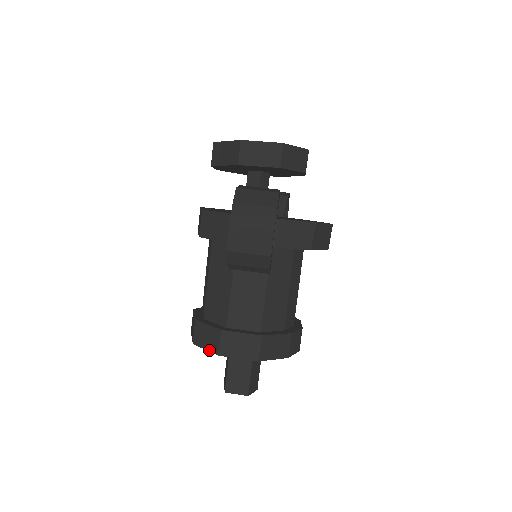
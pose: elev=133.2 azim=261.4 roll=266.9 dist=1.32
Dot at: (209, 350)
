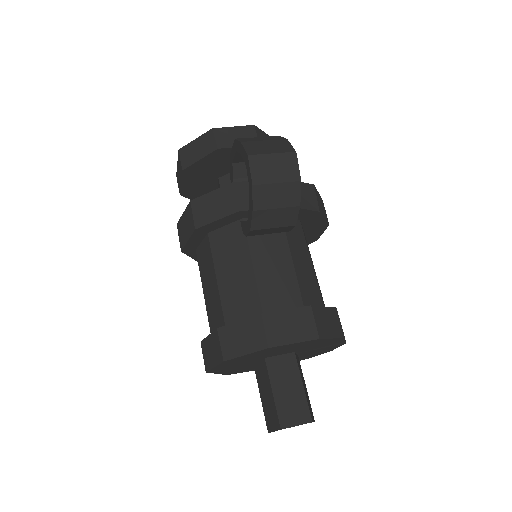
Dot at: (252, 351)
